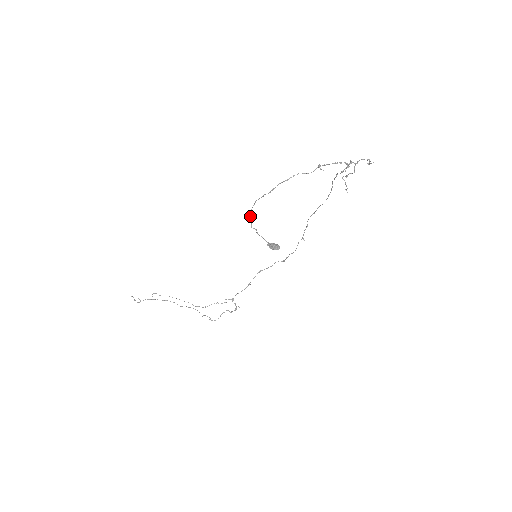
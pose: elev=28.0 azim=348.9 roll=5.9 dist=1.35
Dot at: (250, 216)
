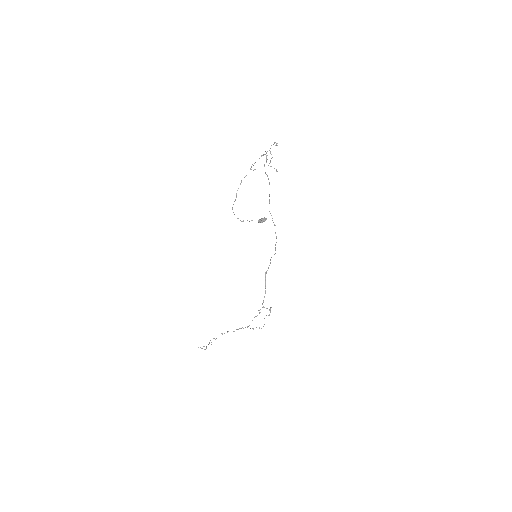
Dot at: occluded
